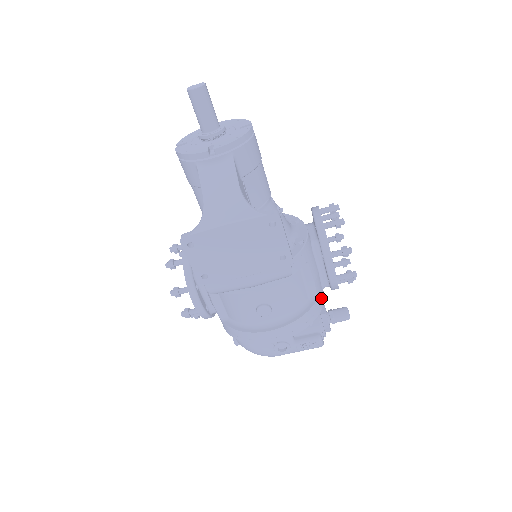
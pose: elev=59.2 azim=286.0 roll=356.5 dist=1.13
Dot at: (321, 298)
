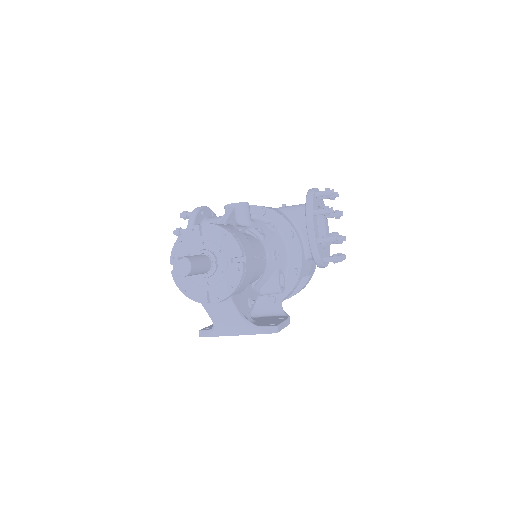
Dot at: (314, 267)
